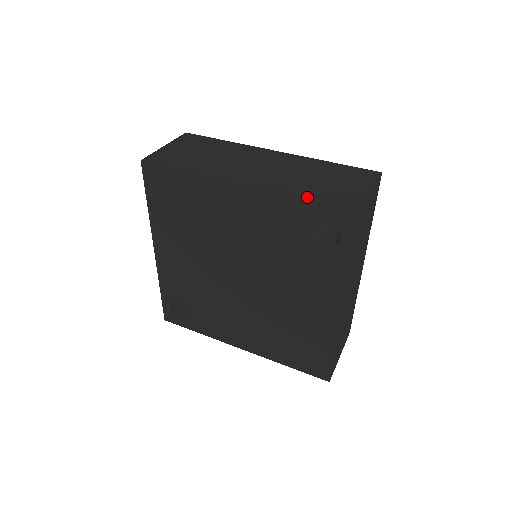
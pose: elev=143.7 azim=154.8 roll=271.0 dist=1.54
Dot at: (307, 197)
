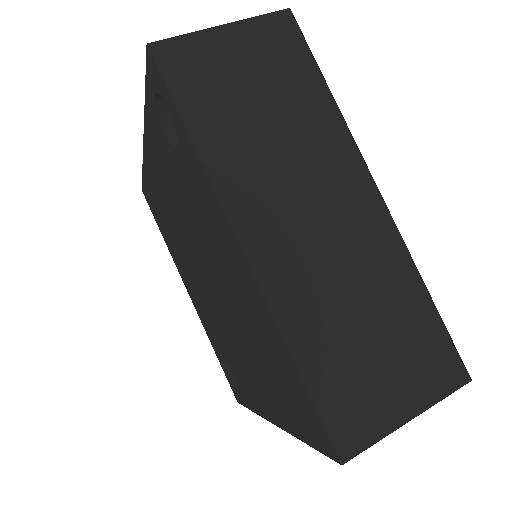
Dot at: occluded
